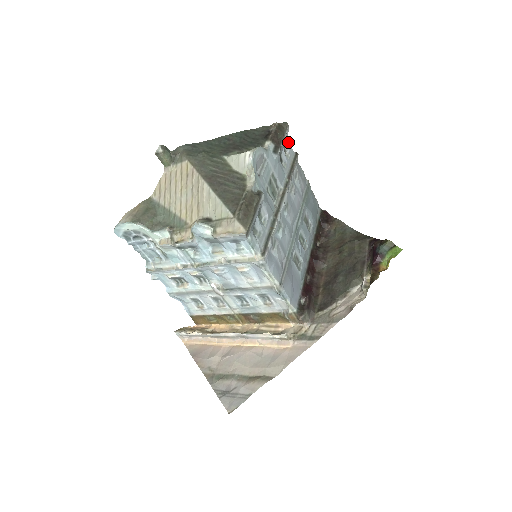
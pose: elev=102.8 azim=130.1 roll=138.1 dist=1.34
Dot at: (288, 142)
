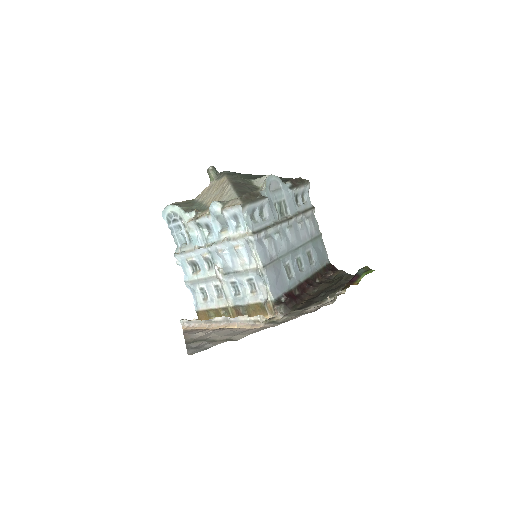
Dot at: (307, 195)
